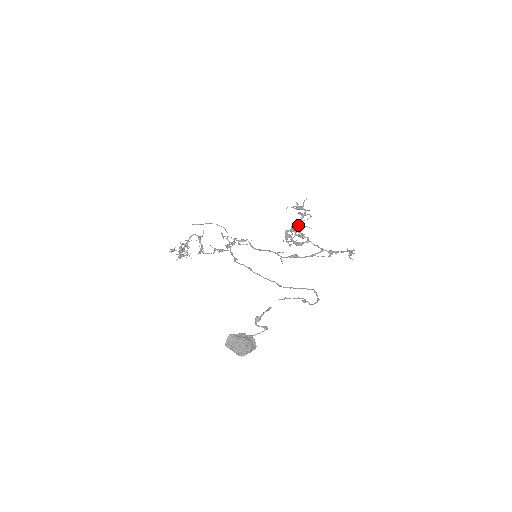
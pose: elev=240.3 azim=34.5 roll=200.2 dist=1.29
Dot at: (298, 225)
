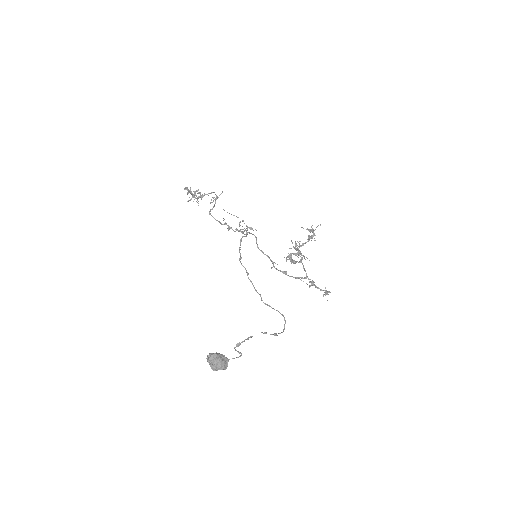
Dot at: (303, 255)
